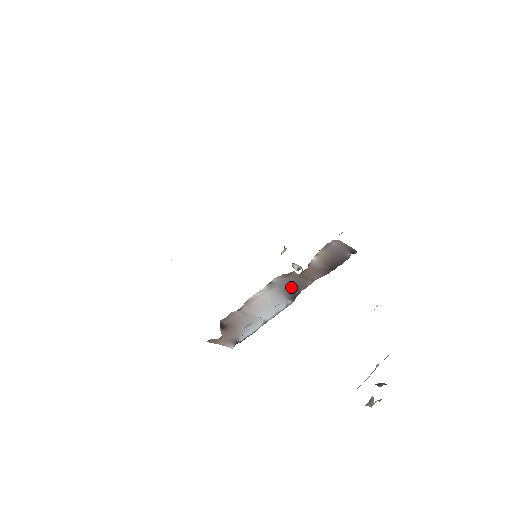
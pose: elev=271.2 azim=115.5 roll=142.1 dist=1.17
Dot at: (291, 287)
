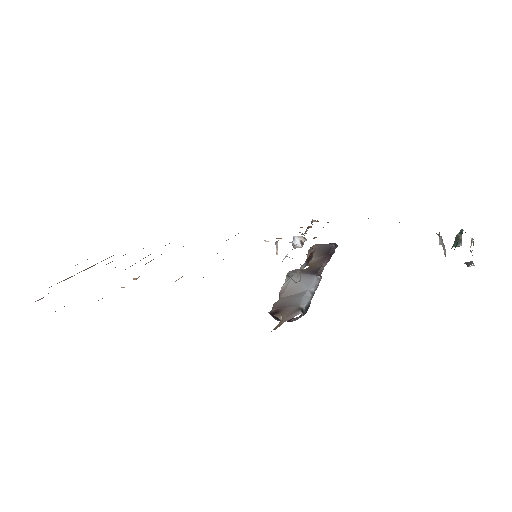
Dot at: (309, 271)
